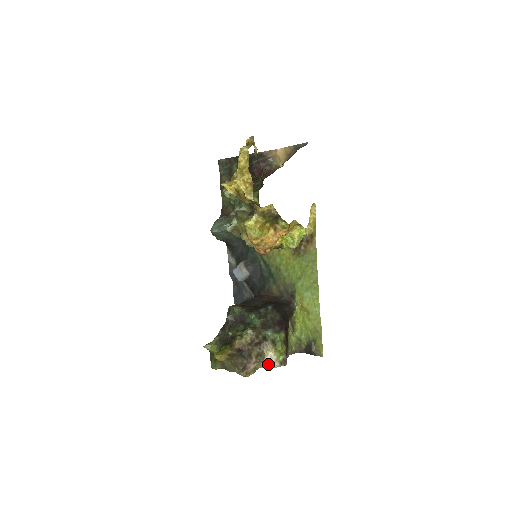
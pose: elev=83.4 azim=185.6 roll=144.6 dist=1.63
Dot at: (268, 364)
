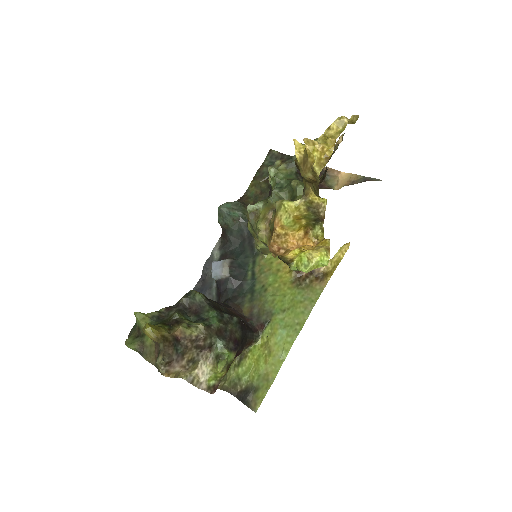
Dot at: (194, 379)
